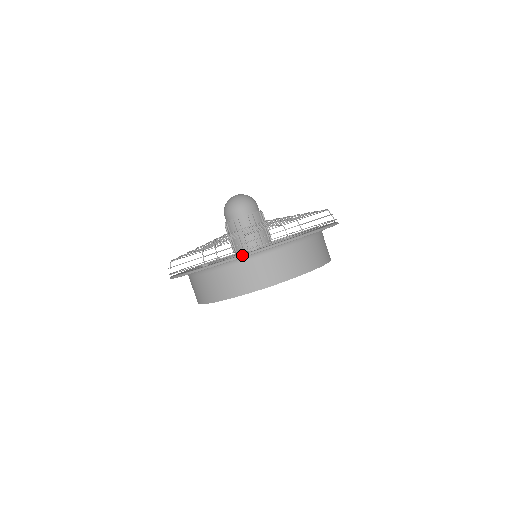
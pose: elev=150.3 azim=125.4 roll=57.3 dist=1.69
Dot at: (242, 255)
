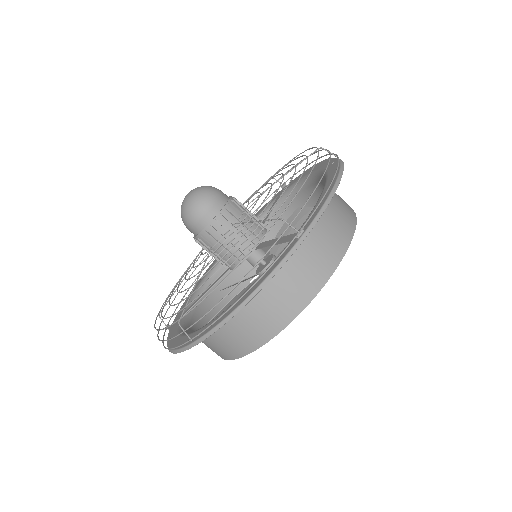
Dot at: (331, 192)
